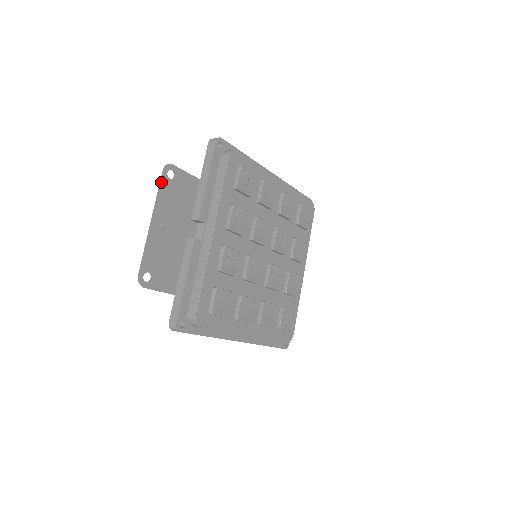
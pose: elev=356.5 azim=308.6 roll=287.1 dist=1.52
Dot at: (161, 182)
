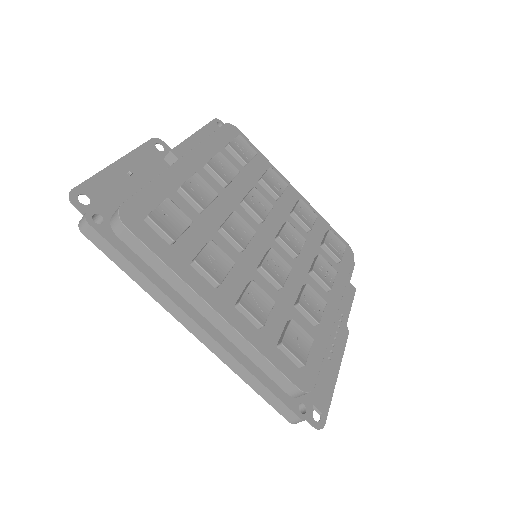
Dot at: (145, 144)
